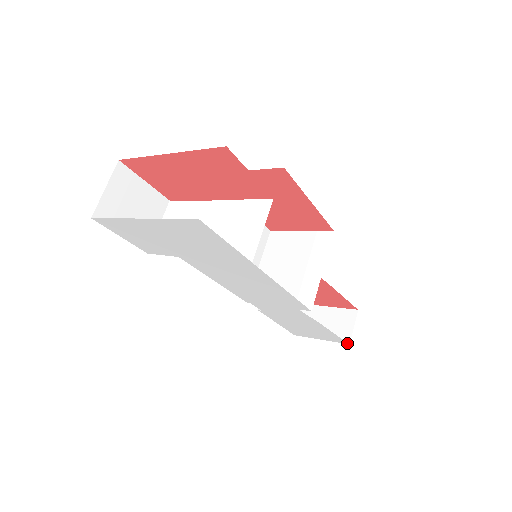
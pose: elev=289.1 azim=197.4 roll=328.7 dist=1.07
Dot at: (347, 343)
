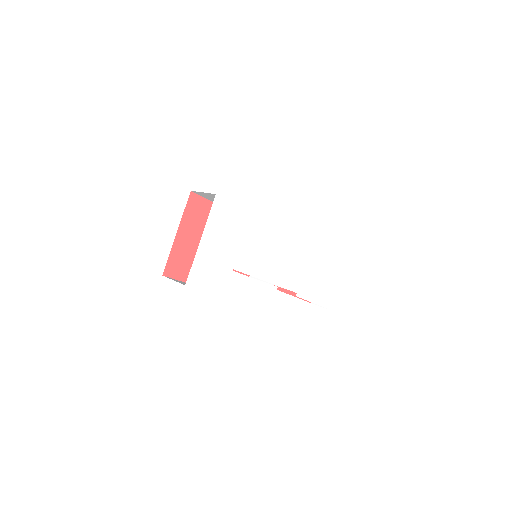
Dot at: (340, 265)
